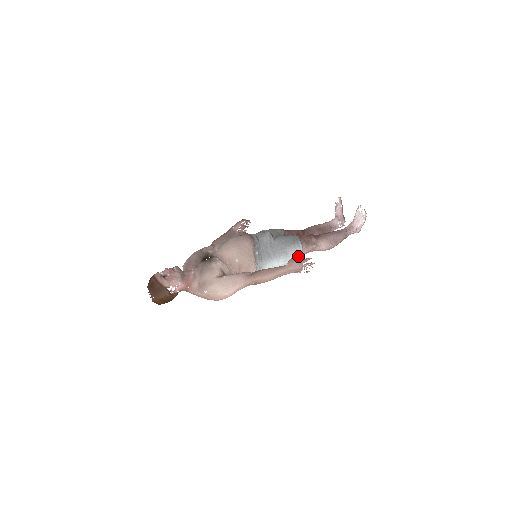
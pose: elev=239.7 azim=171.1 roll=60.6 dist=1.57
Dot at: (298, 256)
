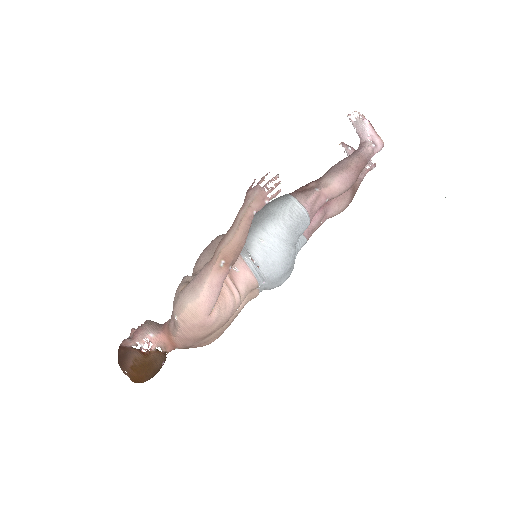
Dot at: occluded
